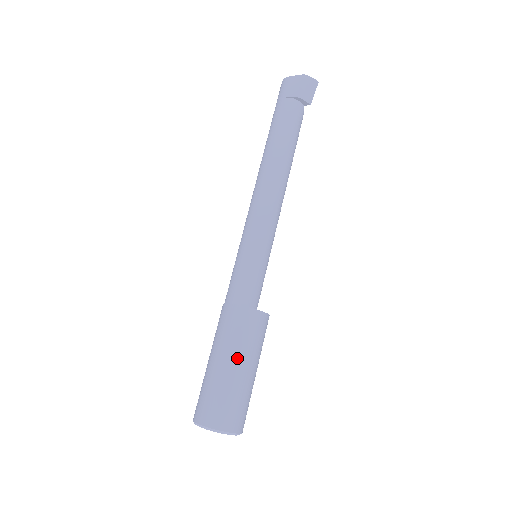
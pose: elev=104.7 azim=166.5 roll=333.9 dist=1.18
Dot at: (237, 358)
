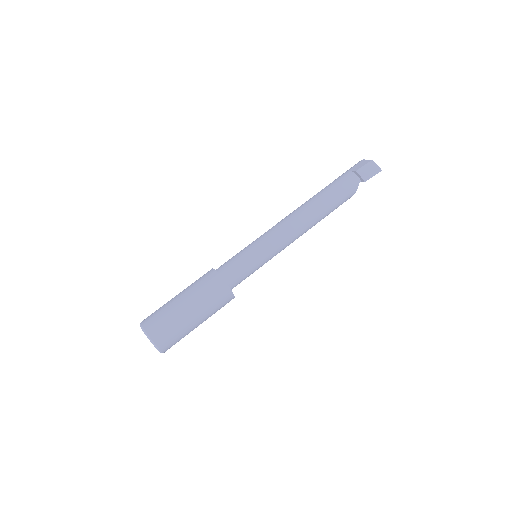
Dot at: (189, 298)
